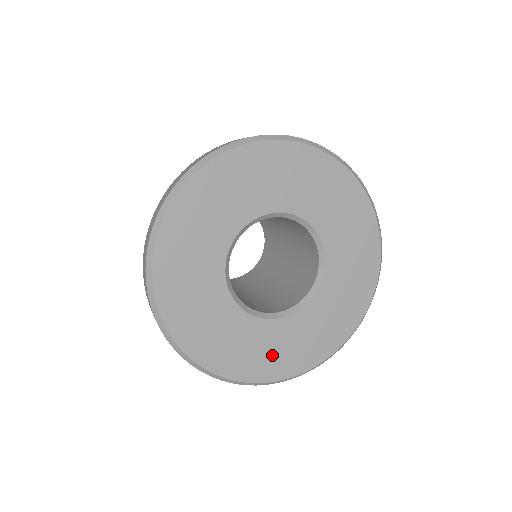
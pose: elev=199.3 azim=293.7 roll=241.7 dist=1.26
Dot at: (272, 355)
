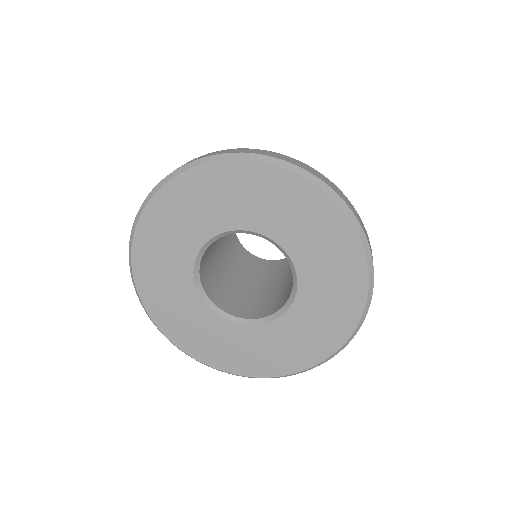
Dot at: (274, 354)
